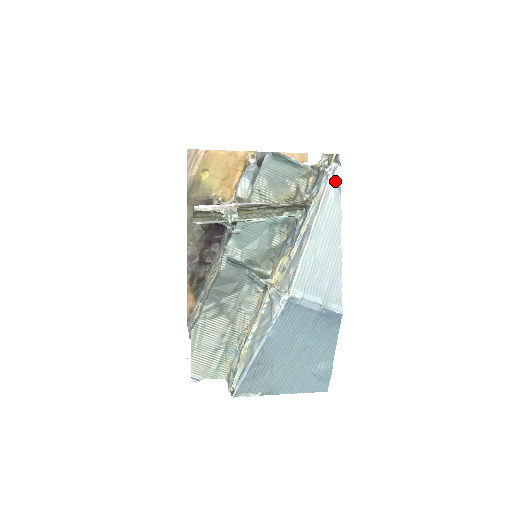
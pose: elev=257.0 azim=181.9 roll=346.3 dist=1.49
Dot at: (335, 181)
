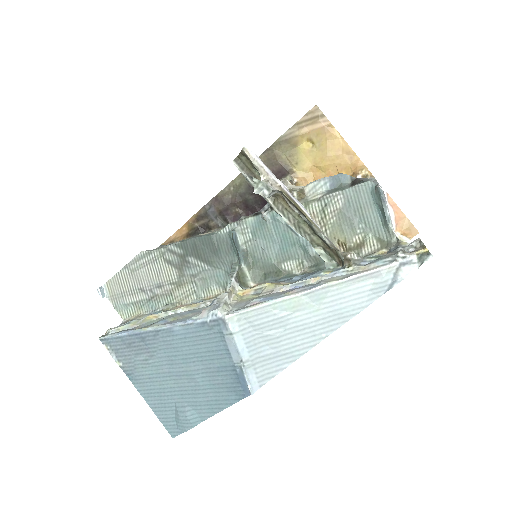
Dot at: (395, 273)
